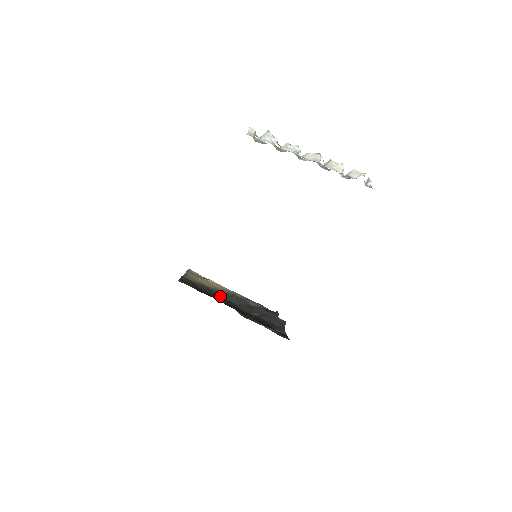
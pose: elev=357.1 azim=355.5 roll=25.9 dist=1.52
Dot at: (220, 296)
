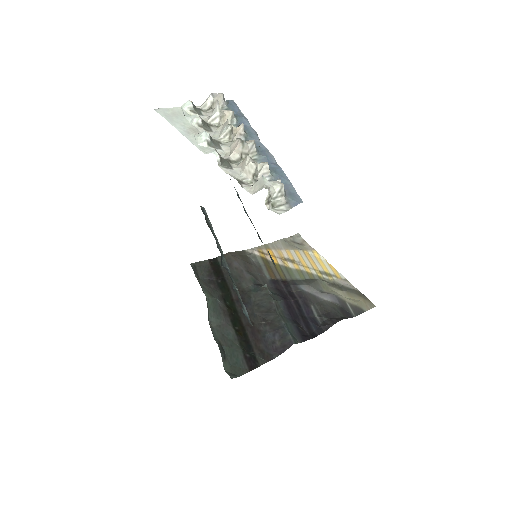
Dot at: (247, 287)
